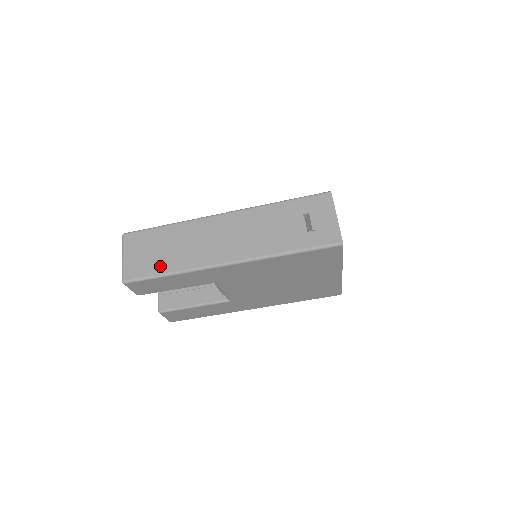
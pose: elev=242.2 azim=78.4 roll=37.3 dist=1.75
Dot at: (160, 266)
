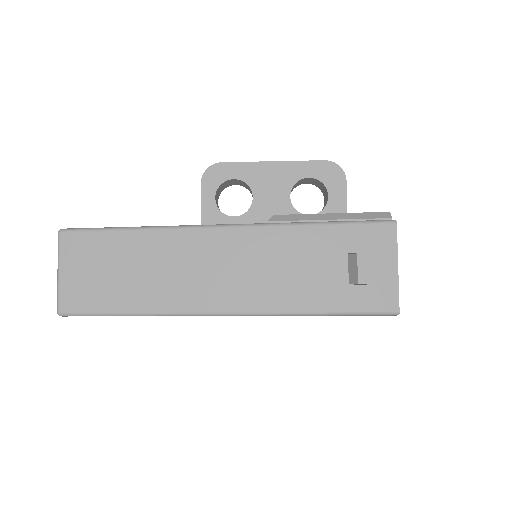
Dot at: (118, 299)
